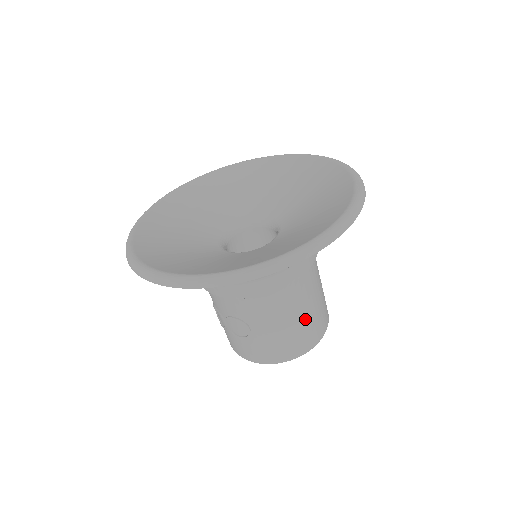
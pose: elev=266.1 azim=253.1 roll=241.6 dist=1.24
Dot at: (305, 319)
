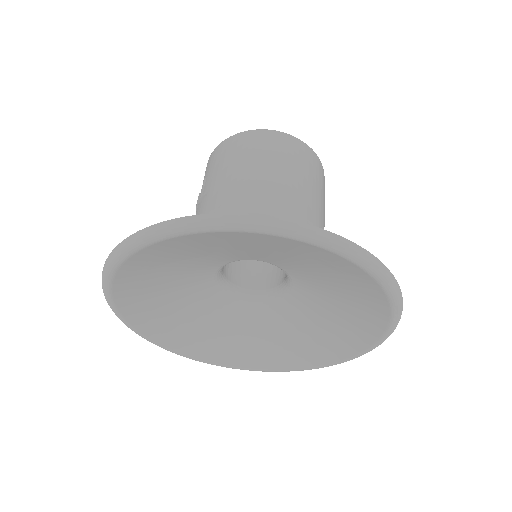
Dot at: occluded
